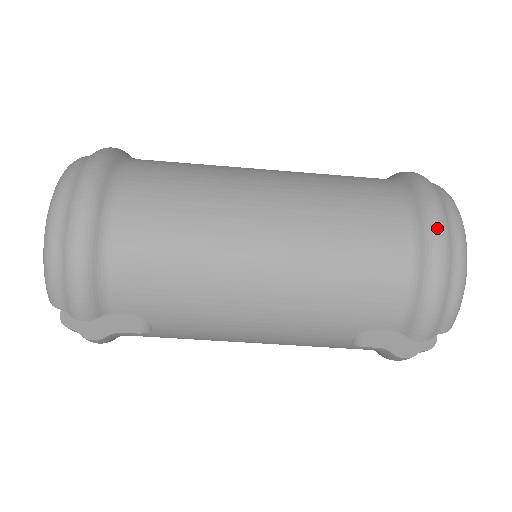
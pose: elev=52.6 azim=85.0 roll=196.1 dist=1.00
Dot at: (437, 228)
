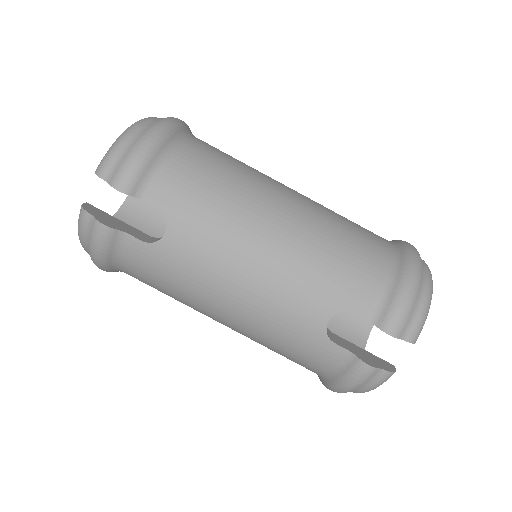
Dot at: (414, 252)
